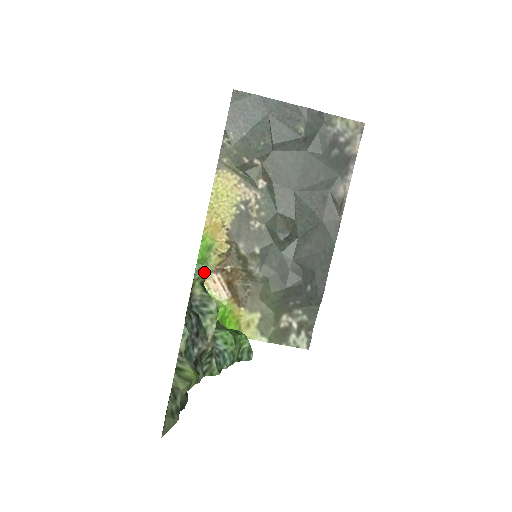
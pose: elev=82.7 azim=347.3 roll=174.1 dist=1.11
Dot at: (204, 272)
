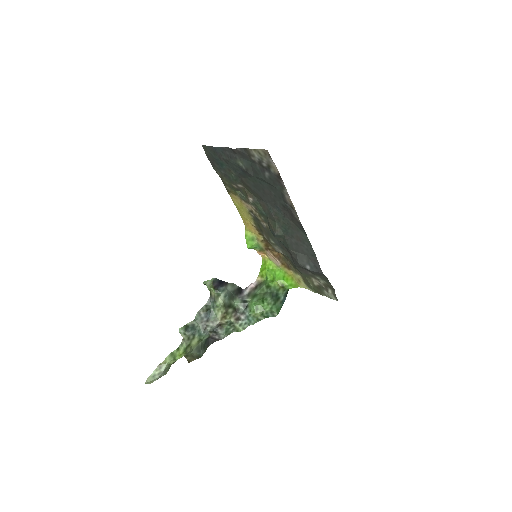
Dot at: (208, 286)
